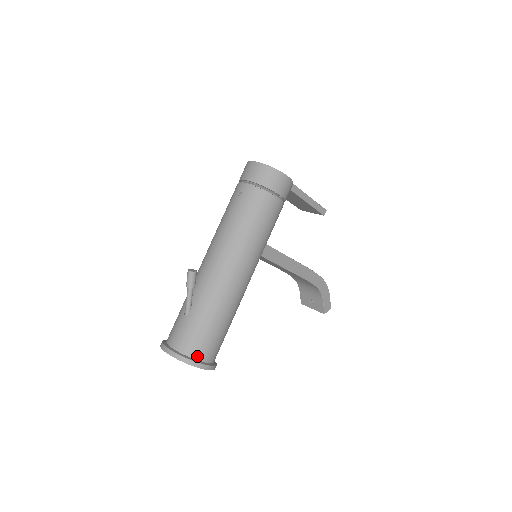
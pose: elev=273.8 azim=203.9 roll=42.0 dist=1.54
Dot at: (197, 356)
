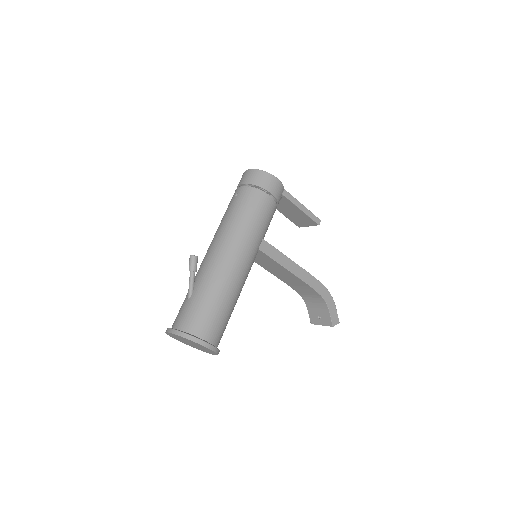
Dot at: (198, 334)
